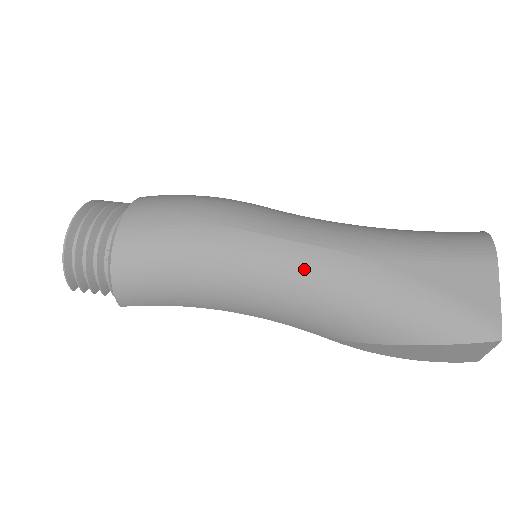
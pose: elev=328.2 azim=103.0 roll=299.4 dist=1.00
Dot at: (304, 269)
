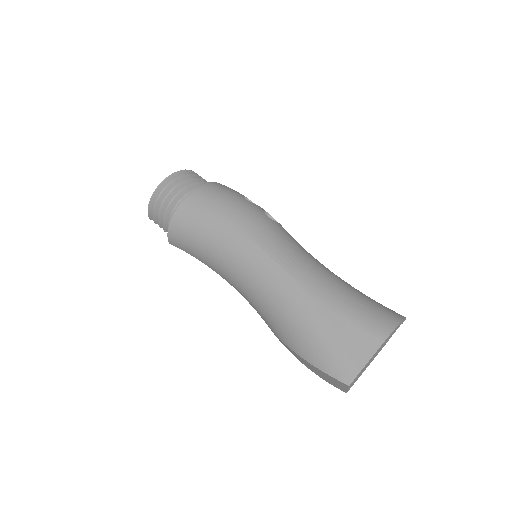
Dot at: (270, 281)
